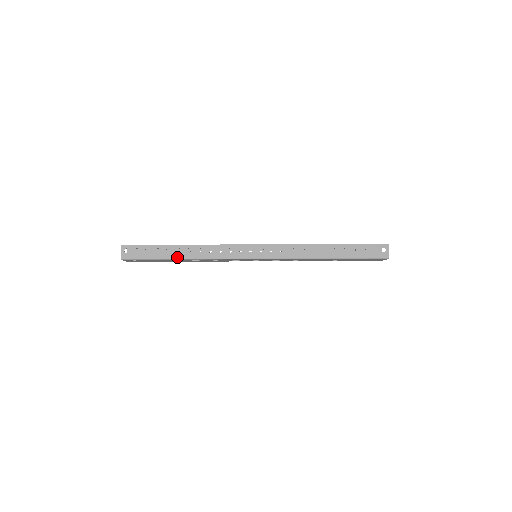
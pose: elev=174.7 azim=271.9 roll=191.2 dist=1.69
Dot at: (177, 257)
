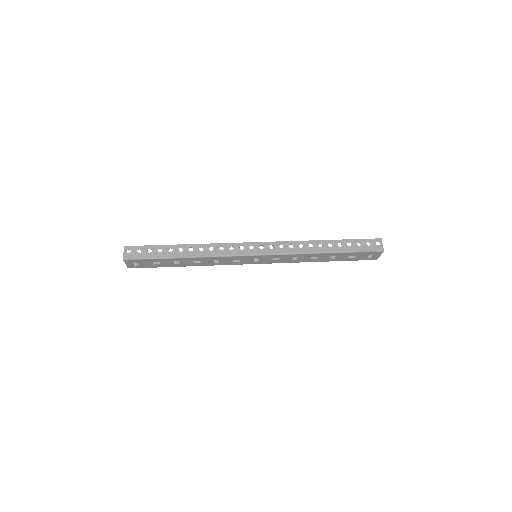
Dot at: (179, 256)
